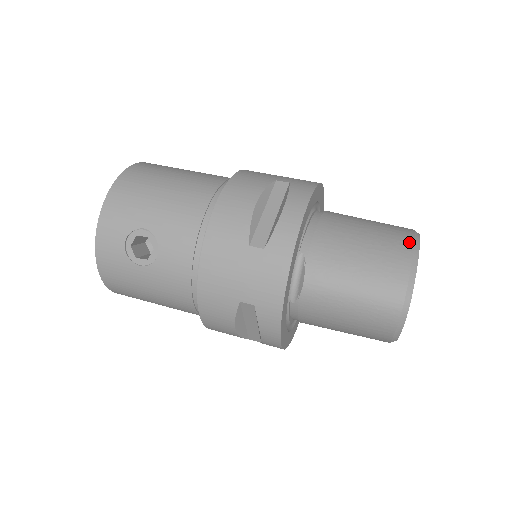
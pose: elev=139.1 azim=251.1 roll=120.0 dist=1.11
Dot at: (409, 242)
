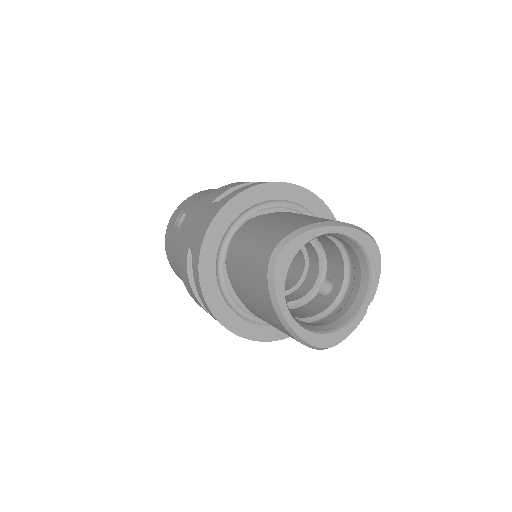
Dot at: (330, 220)
